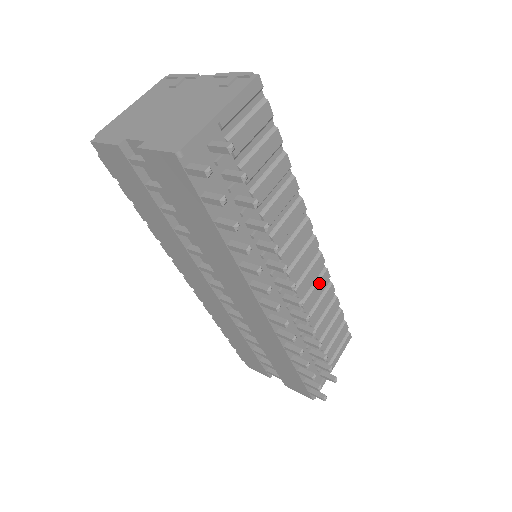
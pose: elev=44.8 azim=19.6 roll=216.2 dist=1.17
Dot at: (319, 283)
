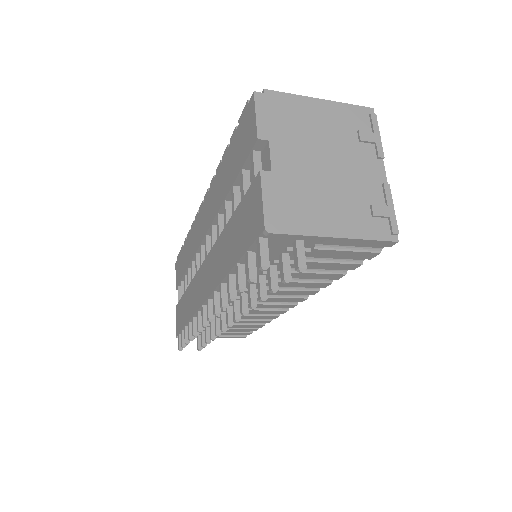
Dot at: (263, 316)
